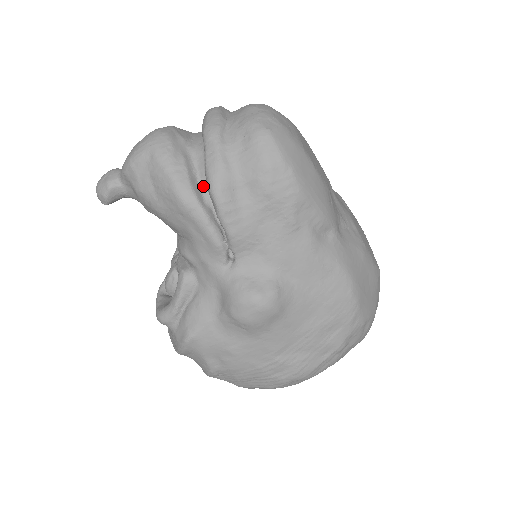
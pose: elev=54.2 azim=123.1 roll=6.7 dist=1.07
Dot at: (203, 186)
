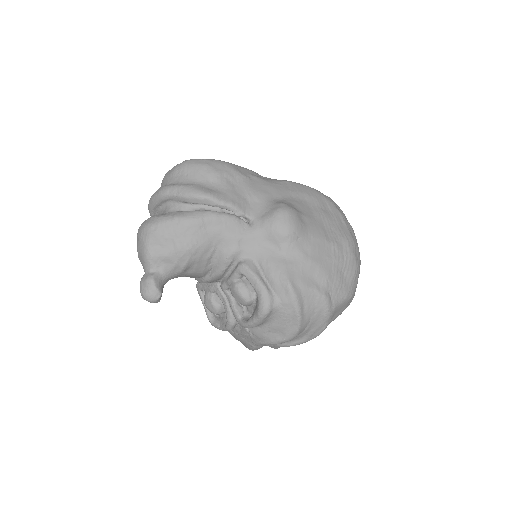
Dot at: occluded
